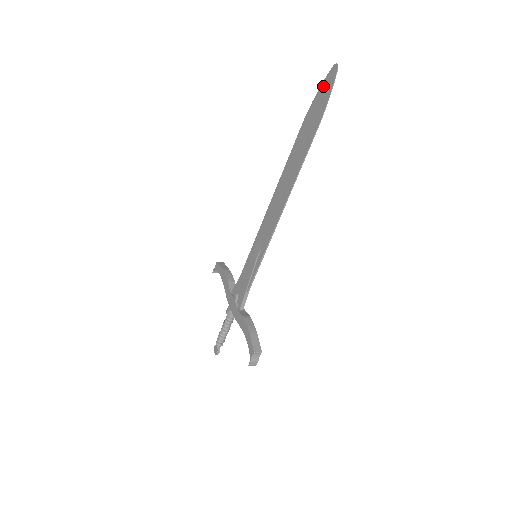
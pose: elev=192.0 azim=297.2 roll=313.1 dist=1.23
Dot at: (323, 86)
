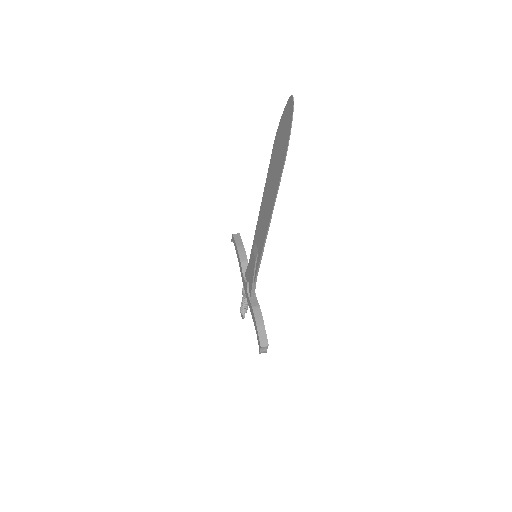
Dot at: (284, 115)
